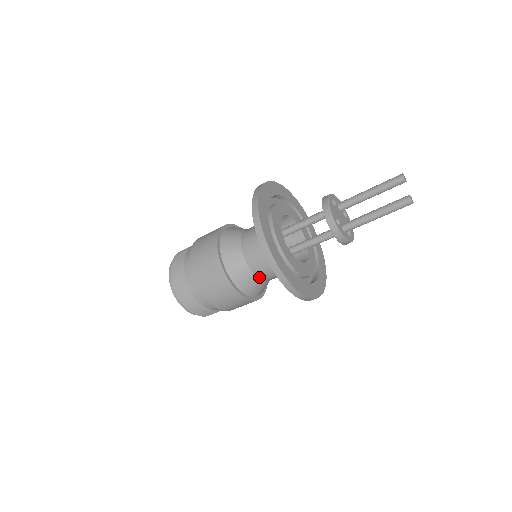
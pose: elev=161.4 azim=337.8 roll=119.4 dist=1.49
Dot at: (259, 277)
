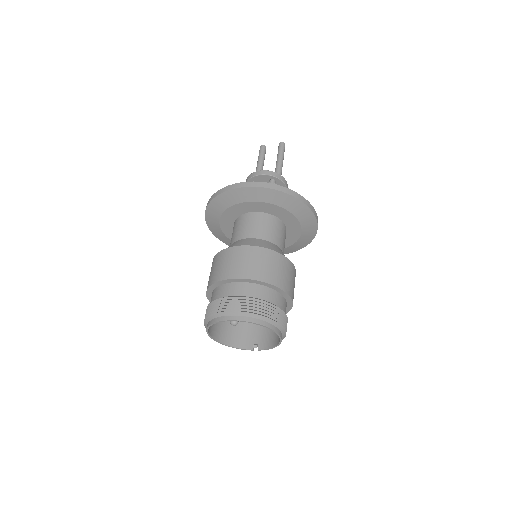
Dot at: (281, 249)
